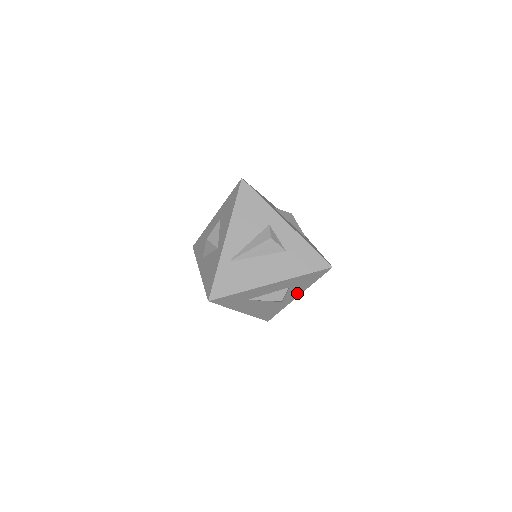
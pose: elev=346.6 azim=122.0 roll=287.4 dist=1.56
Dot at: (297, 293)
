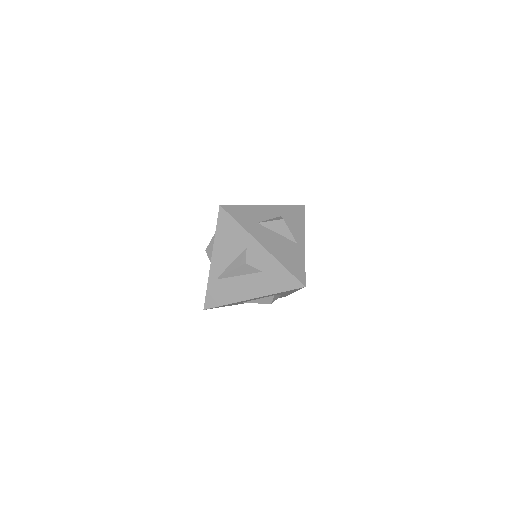
Dot at: occluded
